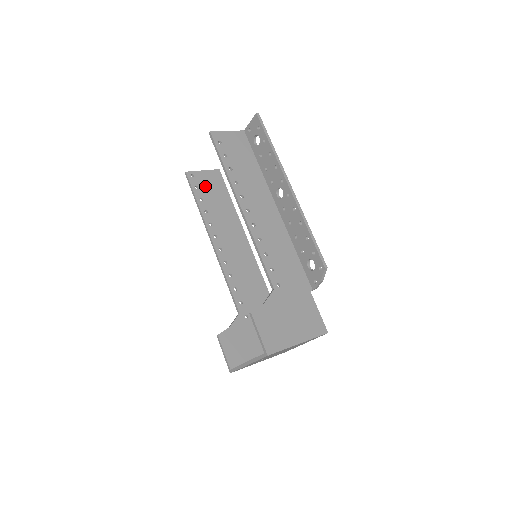
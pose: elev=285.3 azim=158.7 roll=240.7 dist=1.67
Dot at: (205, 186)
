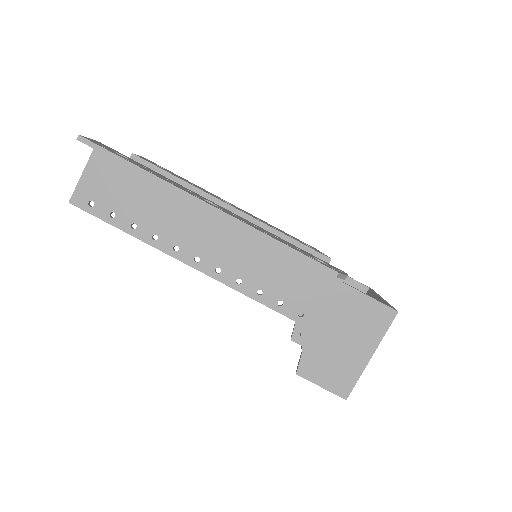
Dot at: occluded
